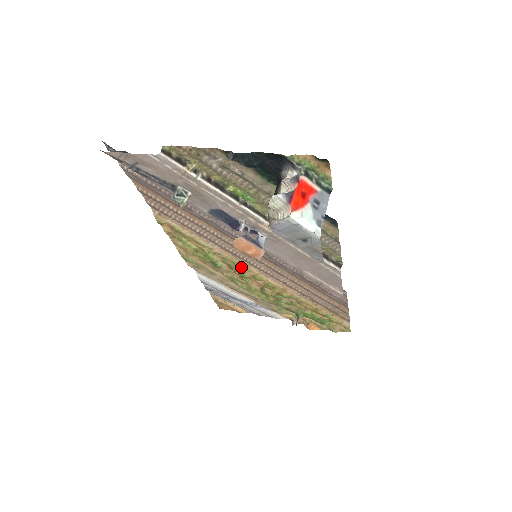
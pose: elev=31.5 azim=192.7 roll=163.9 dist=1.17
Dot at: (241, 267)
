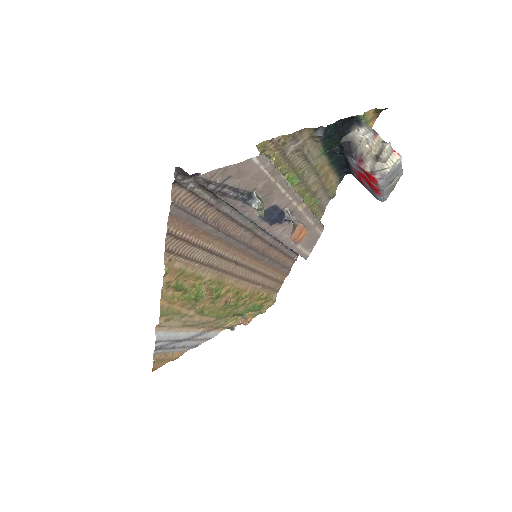
Dot at: (221, 285)
